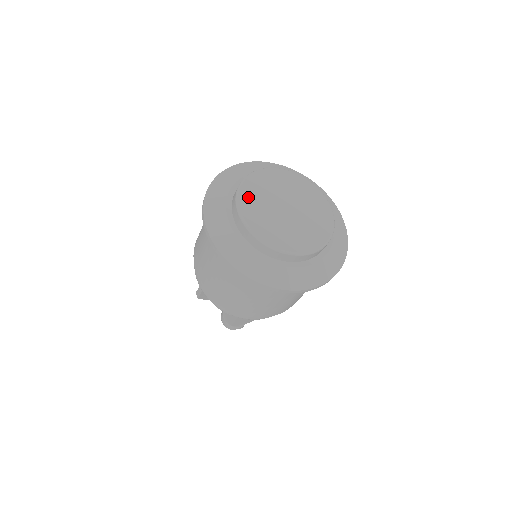
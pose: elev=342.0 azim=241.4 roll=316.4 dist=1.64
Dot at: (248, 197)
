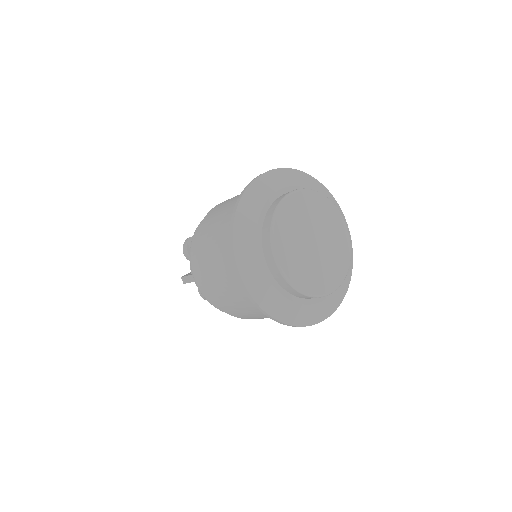
Dot at: (282, 236)
